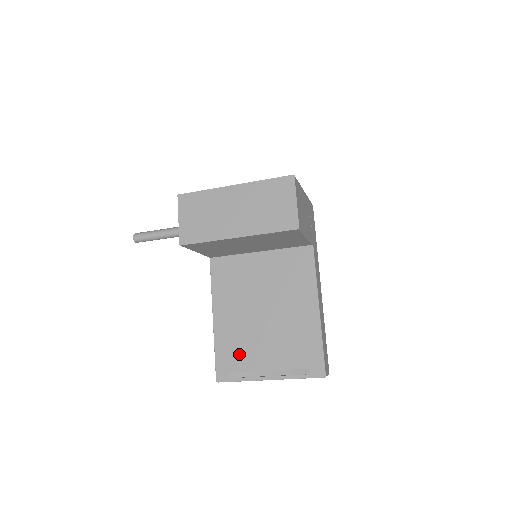
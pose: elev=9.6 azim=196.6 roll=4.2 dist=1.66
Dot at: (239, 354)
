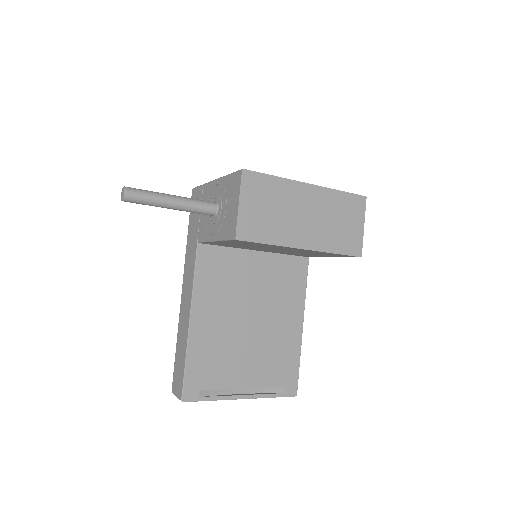
Dot at: (215, 368)
